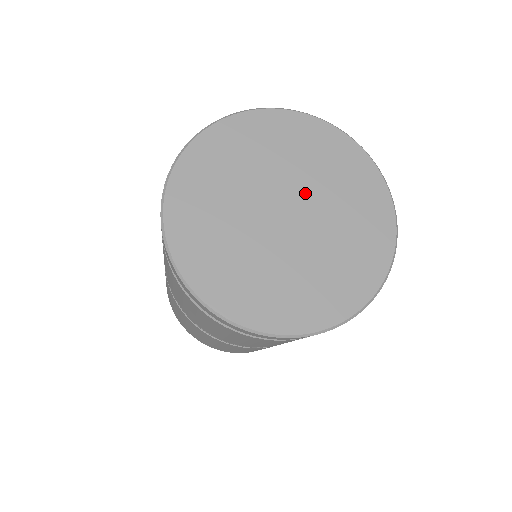
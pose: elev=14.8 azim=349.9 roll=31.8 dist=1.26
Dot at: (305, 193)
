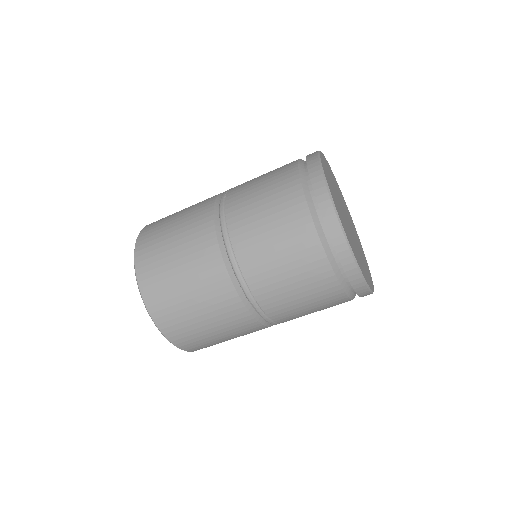
Dot at: occluded
